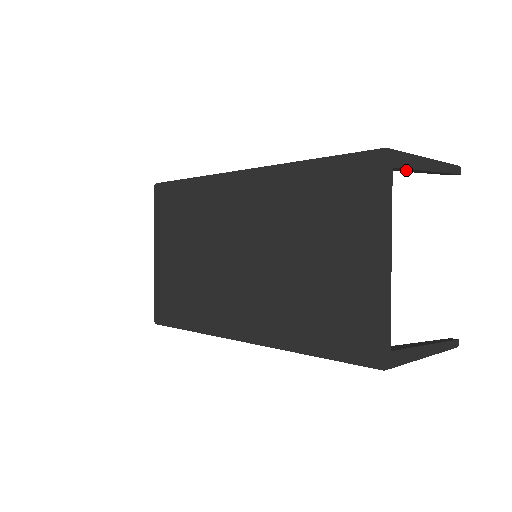
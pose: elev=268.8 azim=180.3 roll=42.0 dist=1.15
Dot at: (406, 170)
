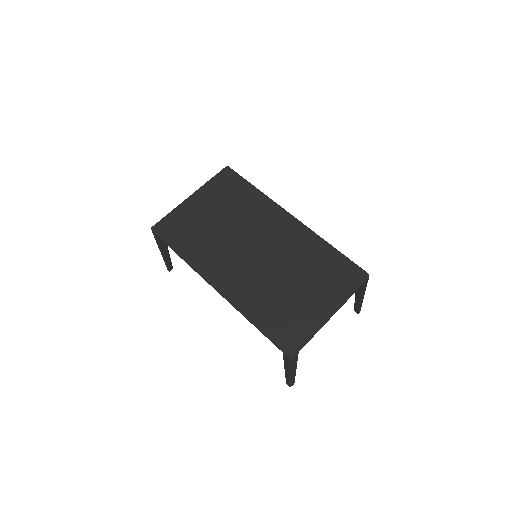
Dot at: (359, 289)
